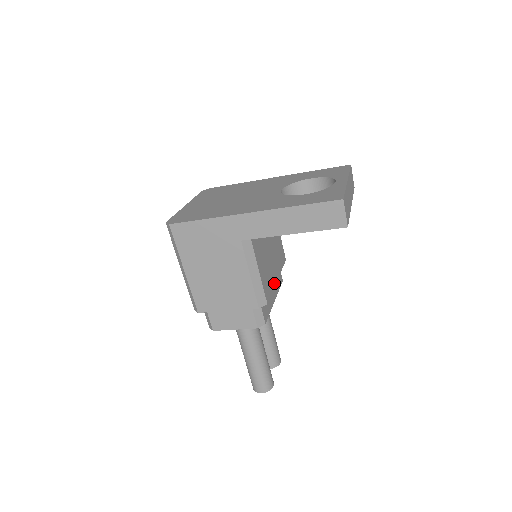
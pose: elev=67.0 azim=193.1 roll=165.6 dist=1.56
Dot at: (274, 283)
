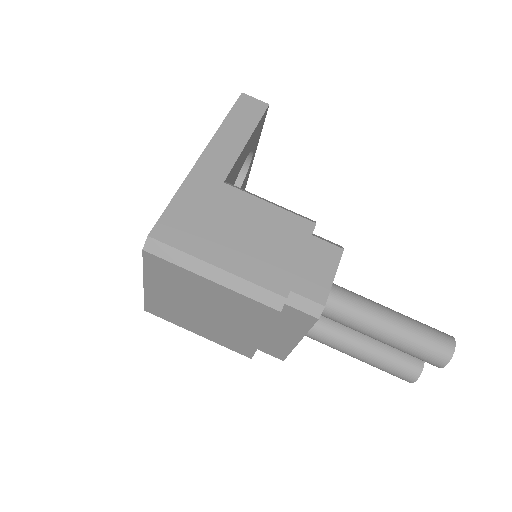
Dot at: occluded
